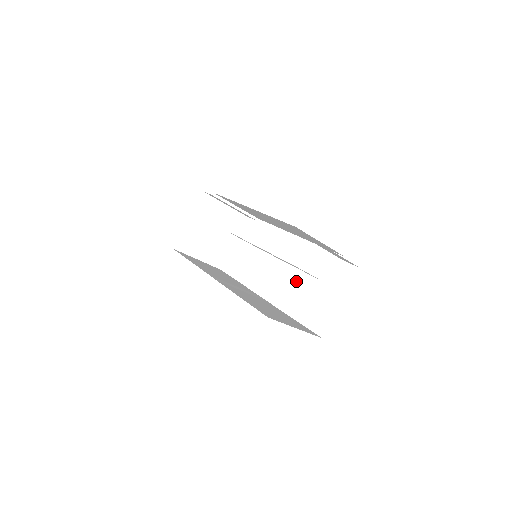
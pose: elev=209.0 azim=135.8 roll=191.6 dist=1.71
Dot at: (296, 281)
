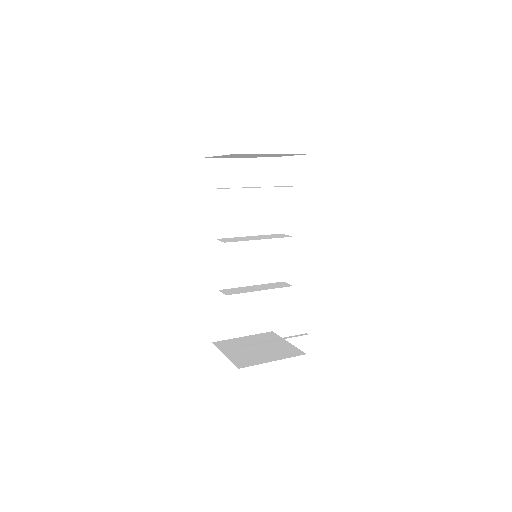
Dot at: occluded
